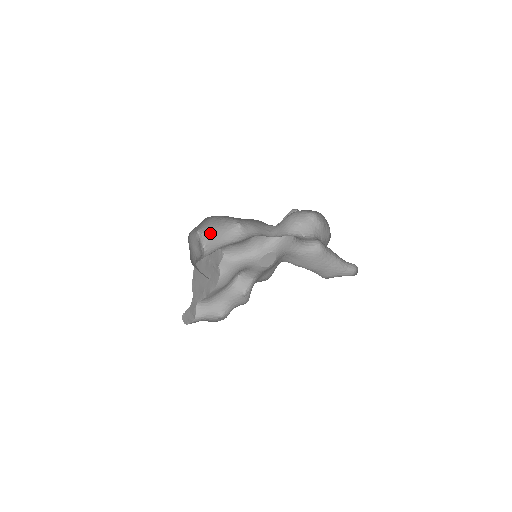
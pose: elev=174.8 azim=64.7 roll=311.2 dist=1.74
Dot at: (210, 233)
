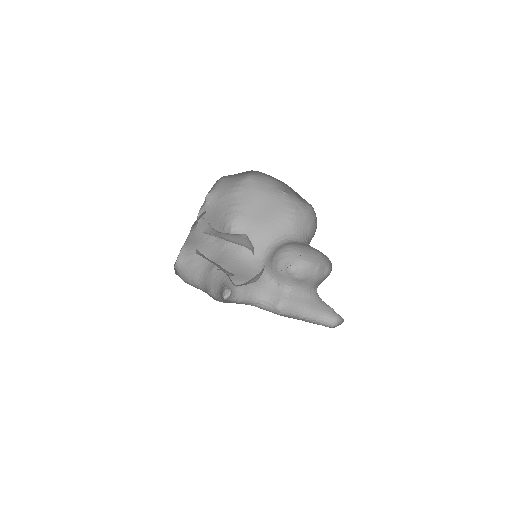
Dot at: (211, 210)
